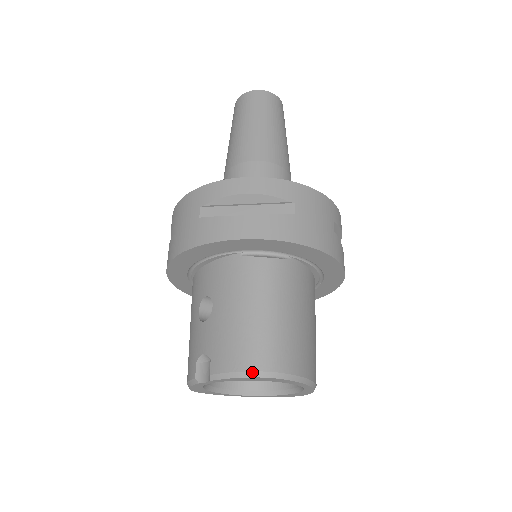
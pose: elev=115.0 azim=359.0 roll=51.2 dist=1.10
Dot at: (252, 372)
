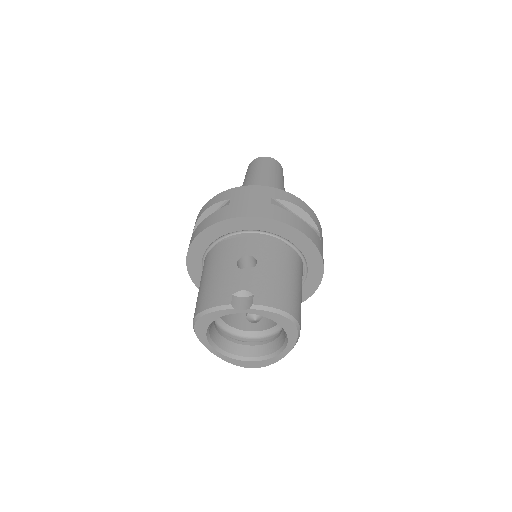
Dot at: (289, 314)
